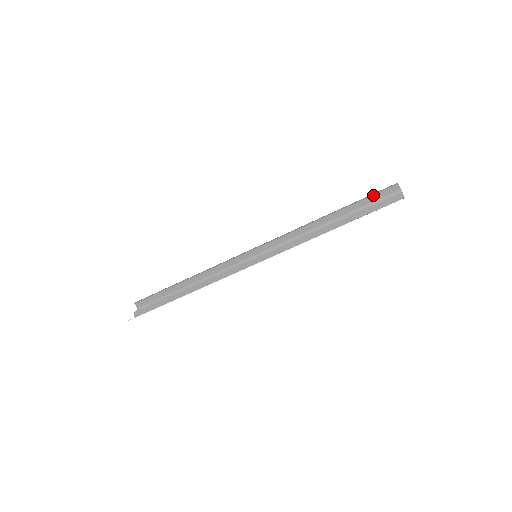
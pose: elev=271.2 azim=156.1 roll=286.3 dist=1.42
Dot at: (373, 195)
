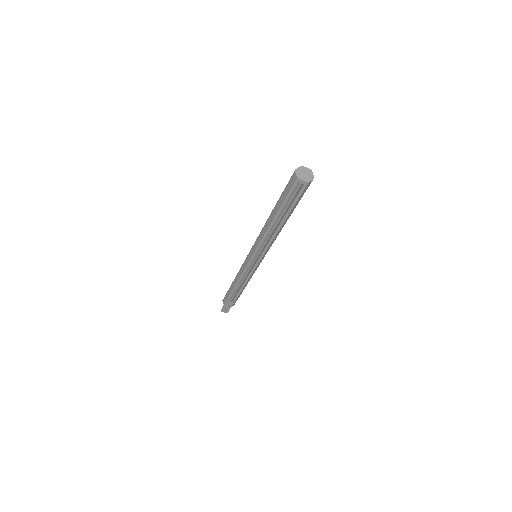
Dot at: occluded
